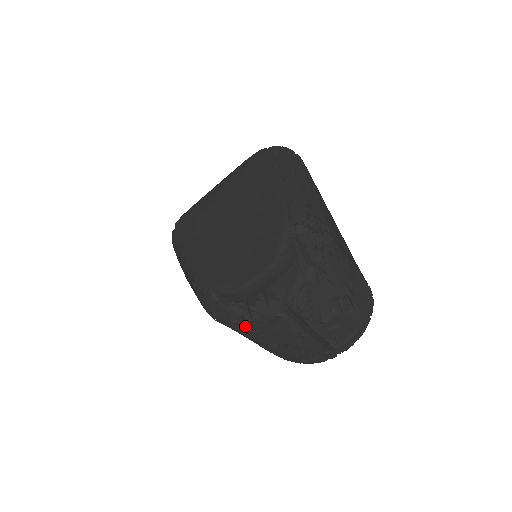
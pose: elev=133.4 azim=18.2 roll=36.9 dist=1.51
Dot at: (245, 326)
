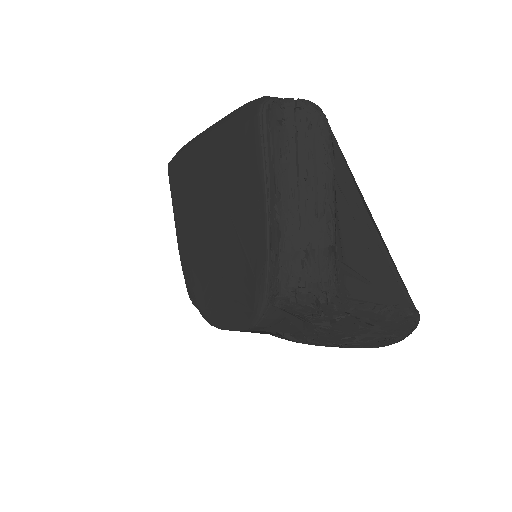
Dot at: occluded
